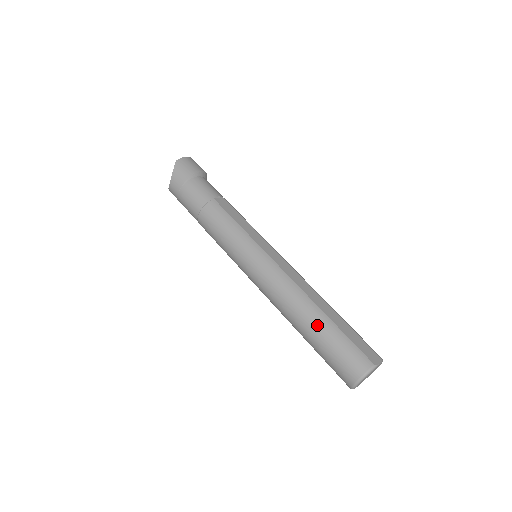
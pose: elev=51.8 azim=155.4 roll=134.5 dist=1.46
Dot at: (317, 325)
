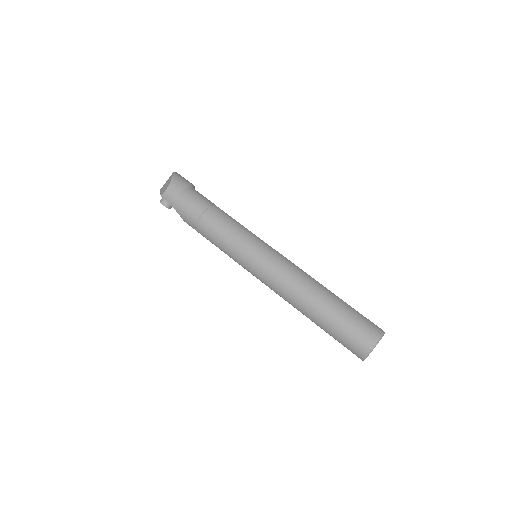
Dot at: (332, 301)
